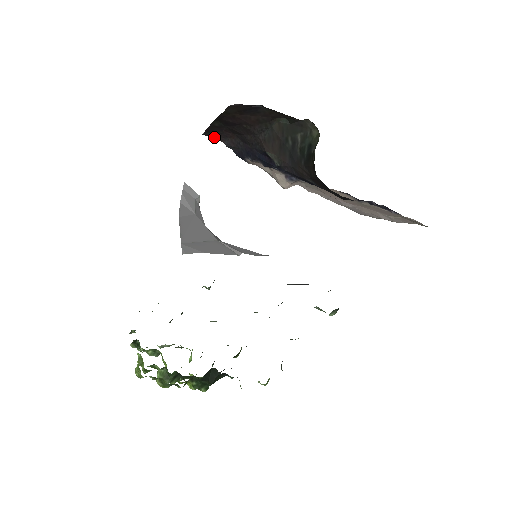
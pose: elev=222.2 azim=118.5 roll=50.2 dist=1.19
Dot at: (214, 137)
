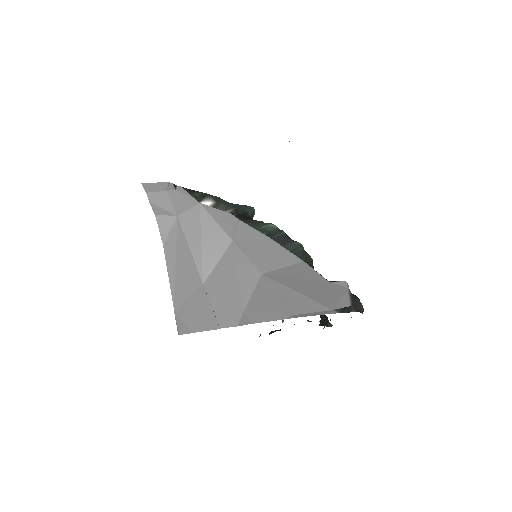
Dot at: occluded
